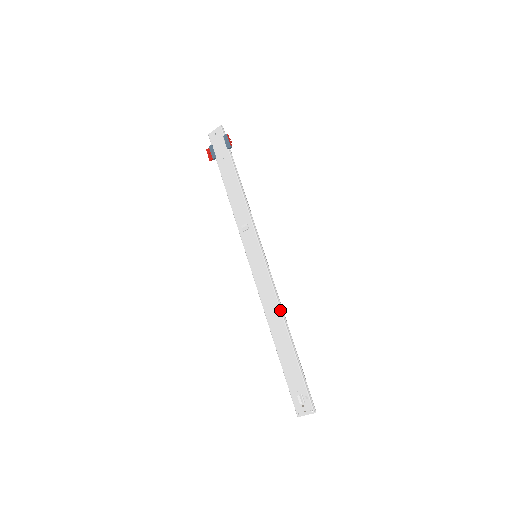
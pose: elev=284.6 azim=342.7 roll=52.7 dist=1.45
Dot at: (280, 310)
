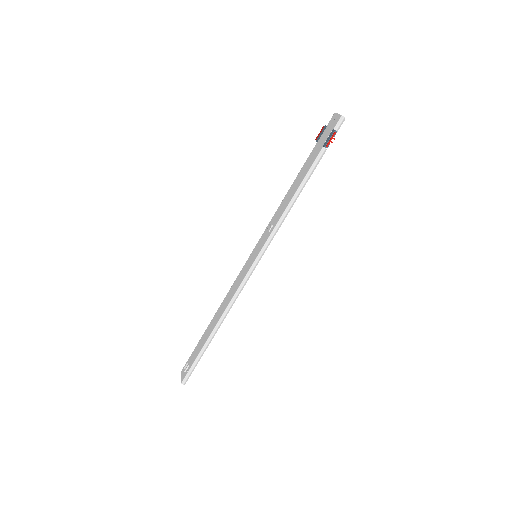
Dot at: (225, 309)
